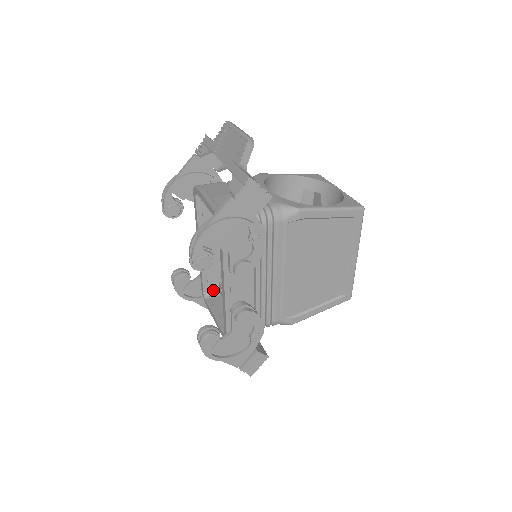
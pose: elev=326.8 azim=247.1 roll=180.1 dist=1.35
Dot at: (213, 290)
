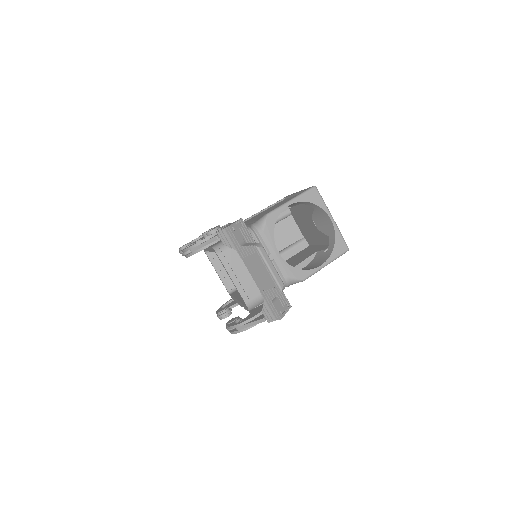
Dot at: occluded
